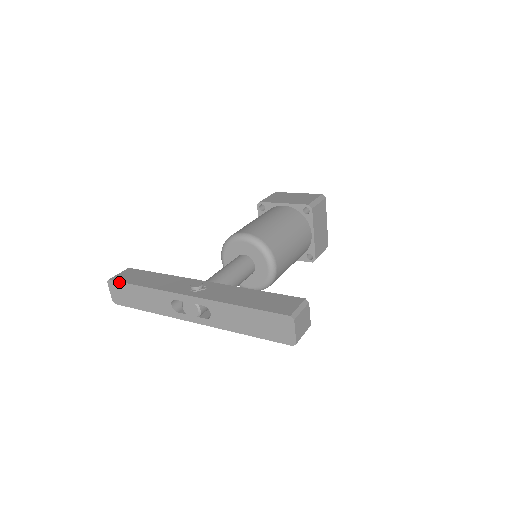
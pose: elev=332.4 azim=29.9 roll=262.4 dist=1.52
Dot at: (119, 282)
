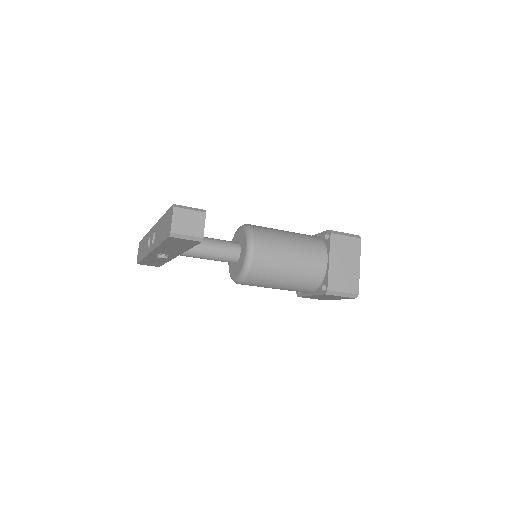
Dot at: (141, 240)
